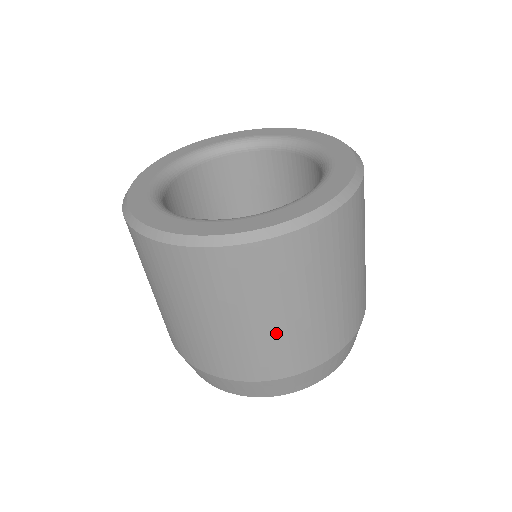
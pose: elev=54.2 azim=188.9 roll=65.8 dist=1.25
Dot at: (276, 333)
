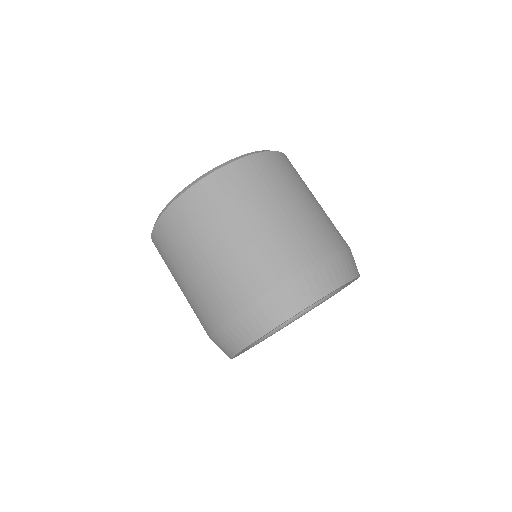
Dot at: (235, 252)
